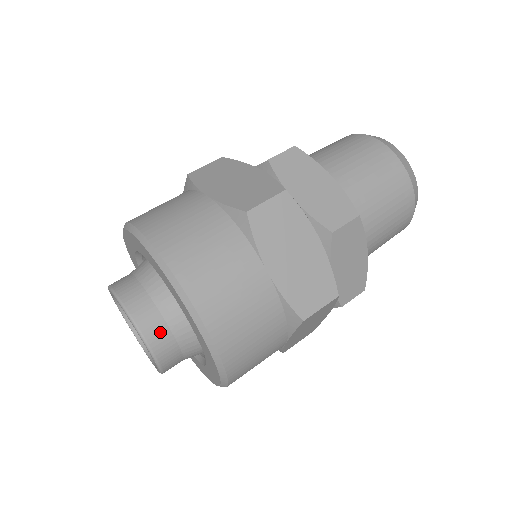
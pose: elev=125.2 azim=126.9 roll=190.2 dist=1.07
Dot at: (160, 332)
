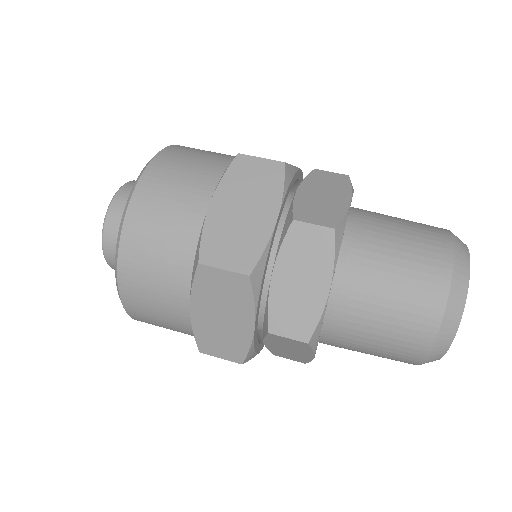
Dot at: (123, 209)
